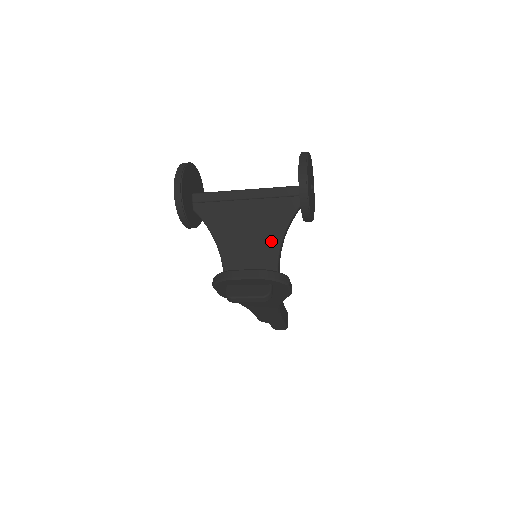
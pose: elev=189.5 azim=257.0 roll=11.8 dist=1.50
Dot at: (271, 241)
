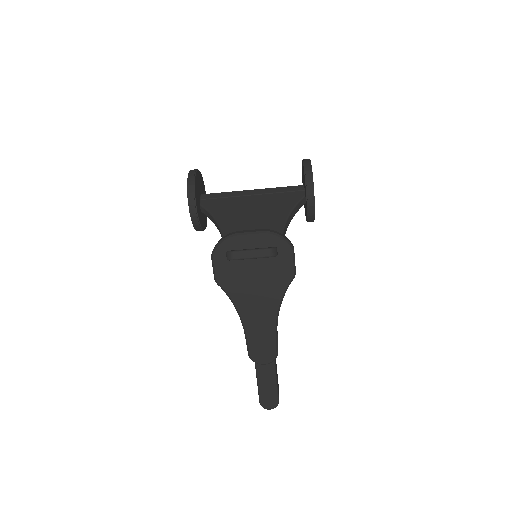
Dot at: (275, 222)
